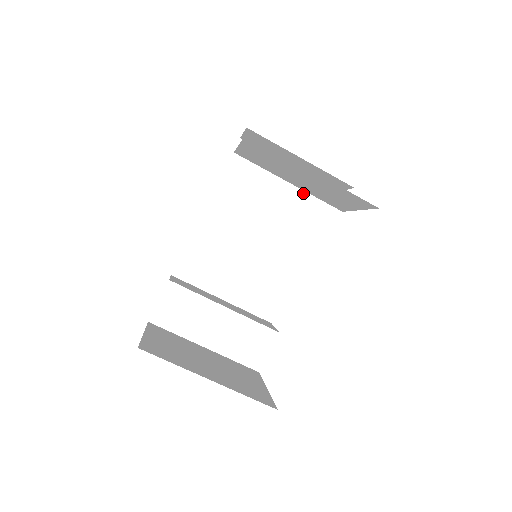
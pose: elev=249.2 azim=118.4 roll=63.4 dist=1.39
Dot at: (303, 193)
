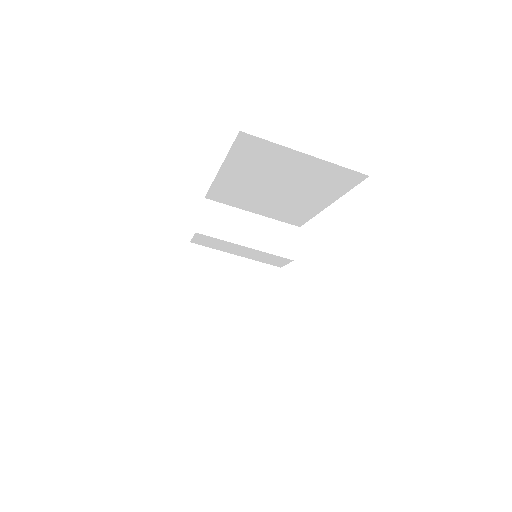
Dot at: (326, 173)
